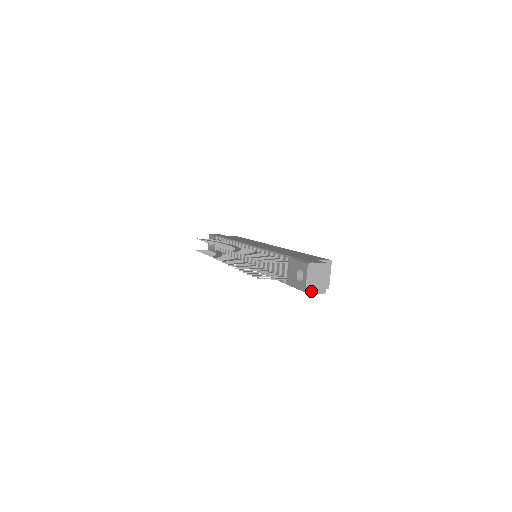
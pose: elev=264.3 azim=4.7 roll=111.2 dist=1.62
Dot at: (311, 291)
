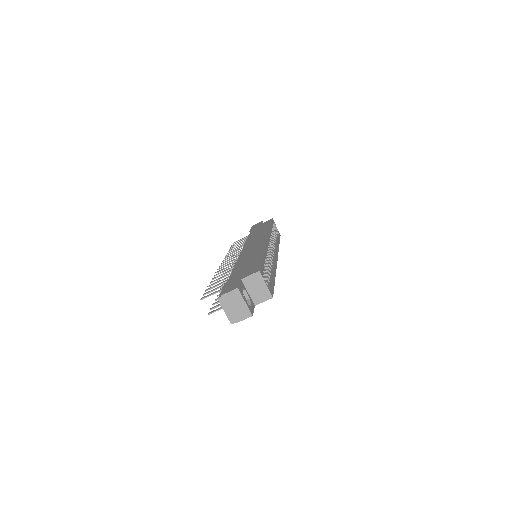
Dot at: (236, 320)
